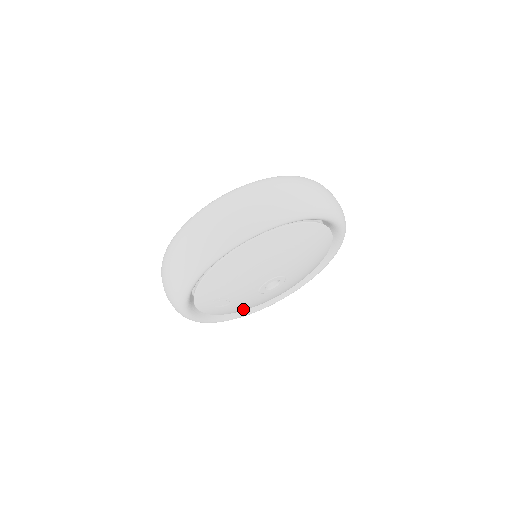
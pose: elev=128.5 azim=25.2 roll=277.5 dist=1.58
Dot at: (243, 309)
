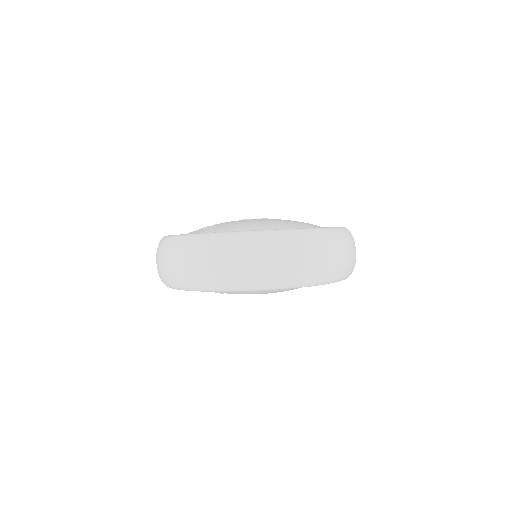
Dot at: occluded
